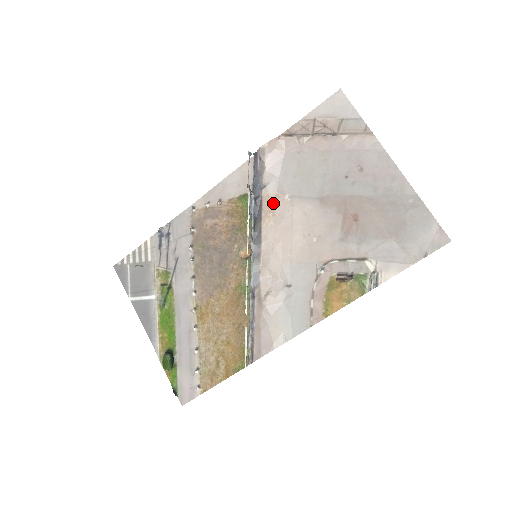
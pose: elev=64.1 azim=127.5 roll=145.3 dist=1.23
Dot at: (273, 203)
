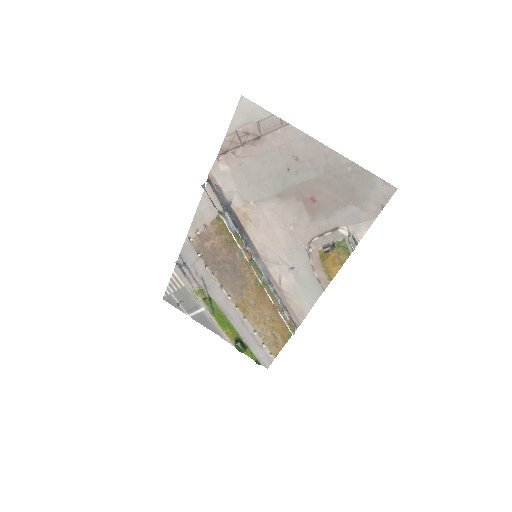
Dot at: (245, 212)
